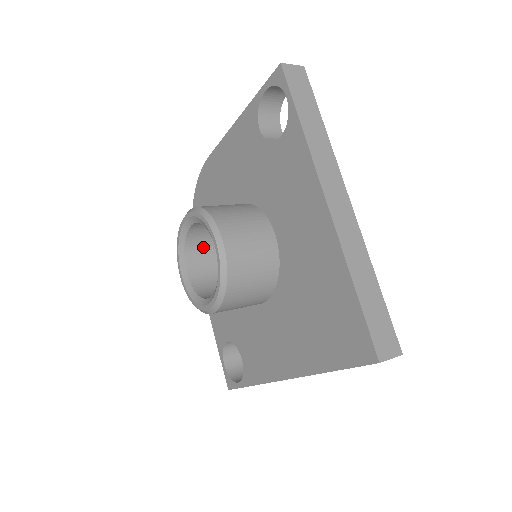
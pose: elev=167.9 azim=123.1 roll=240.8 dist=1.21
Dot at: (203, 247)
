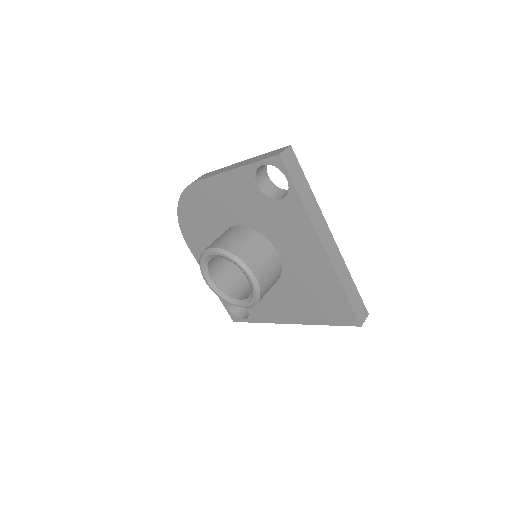
Dot at: (217, 258)
